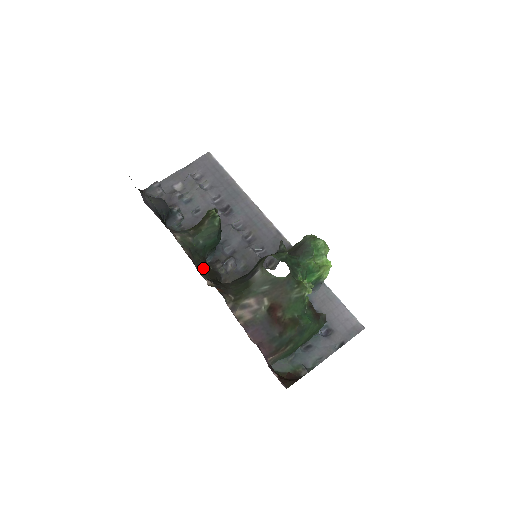
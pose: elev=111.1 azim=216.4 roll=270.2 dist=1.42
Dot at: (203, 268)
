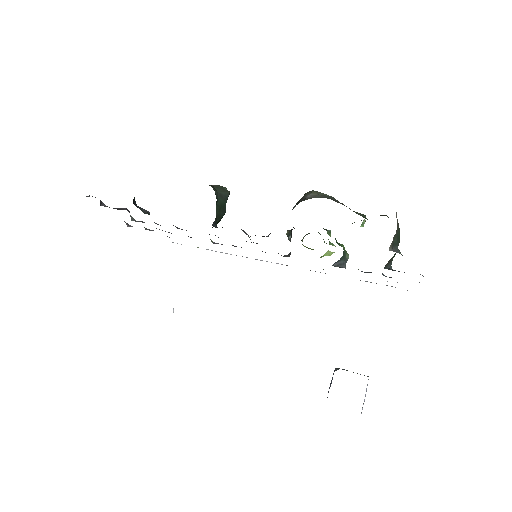
Dot at: occluded
